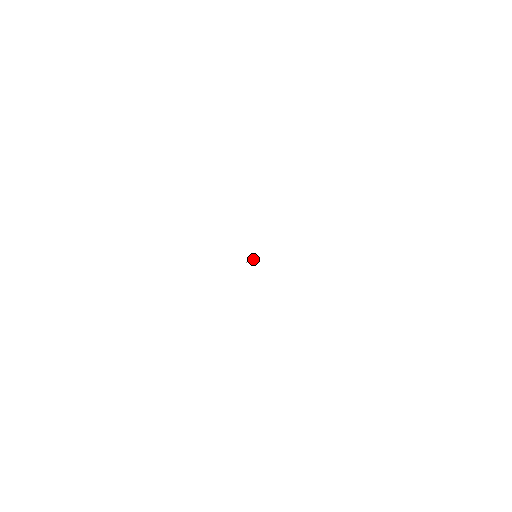
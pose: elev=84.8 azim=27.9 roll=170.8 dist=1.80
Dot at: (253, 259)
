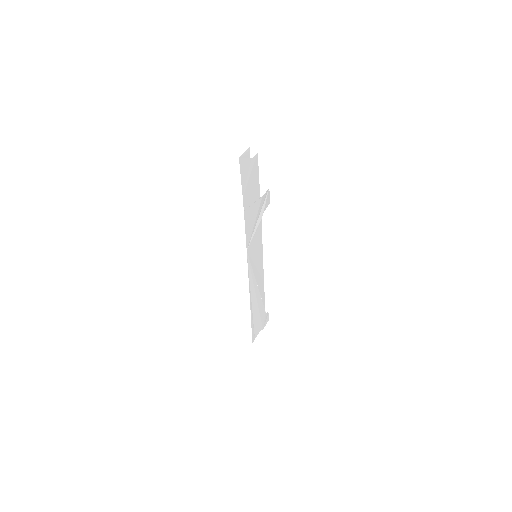
Dot at: (265, 201)
